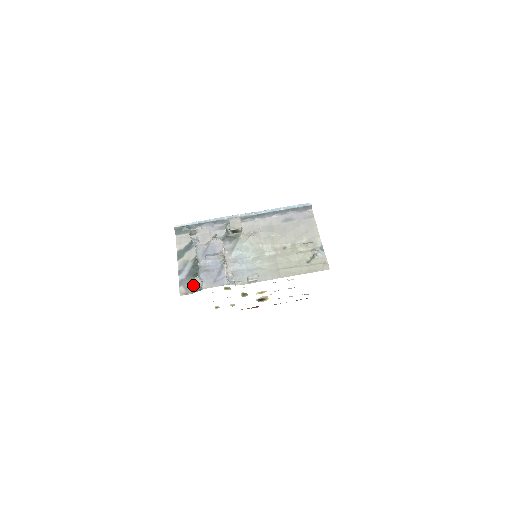
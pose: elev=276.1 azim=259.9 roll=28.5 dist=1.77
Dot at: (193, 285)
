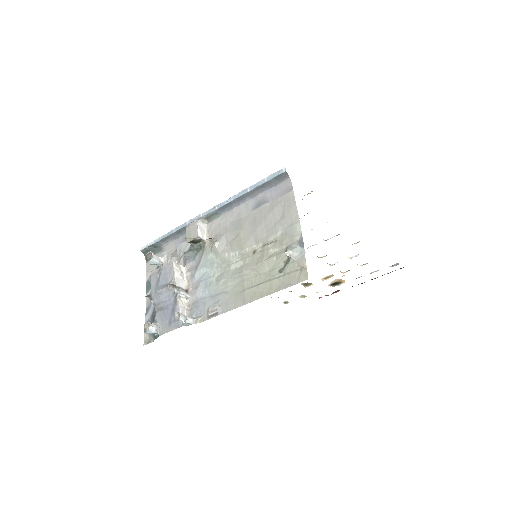
Dot at: occluded
